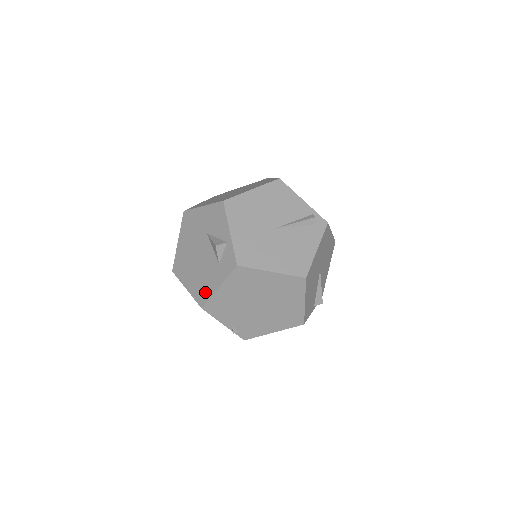
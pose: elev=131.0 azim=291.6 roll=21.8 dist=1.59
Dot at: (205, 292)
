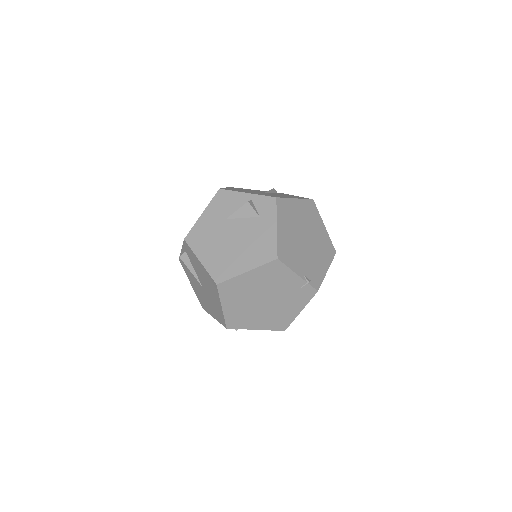
Dot at: (268, 246)
